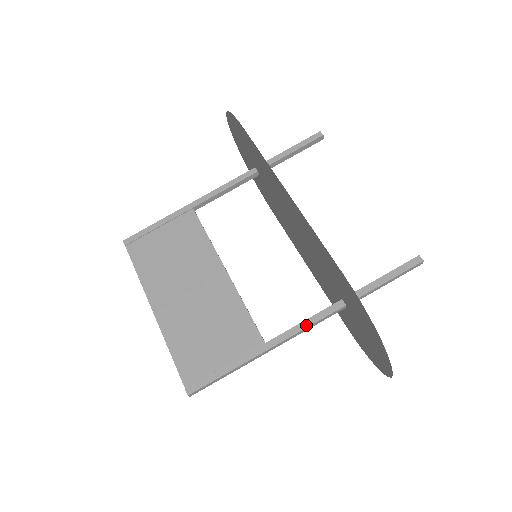
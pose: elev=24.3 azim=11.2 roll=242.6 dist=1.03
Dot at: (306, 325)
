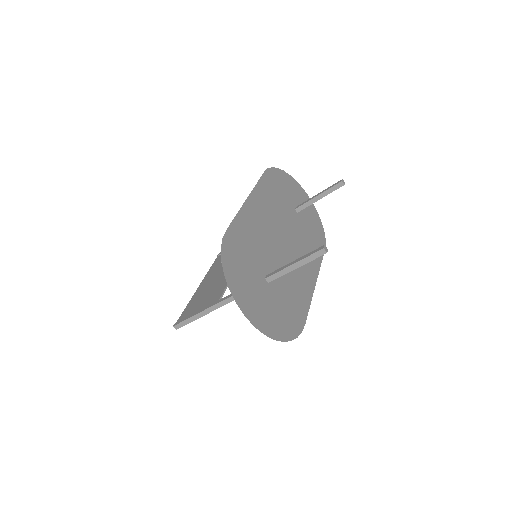
Dot at: occluded
